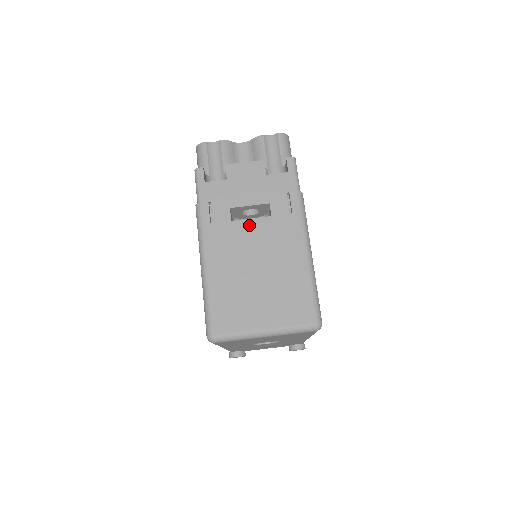
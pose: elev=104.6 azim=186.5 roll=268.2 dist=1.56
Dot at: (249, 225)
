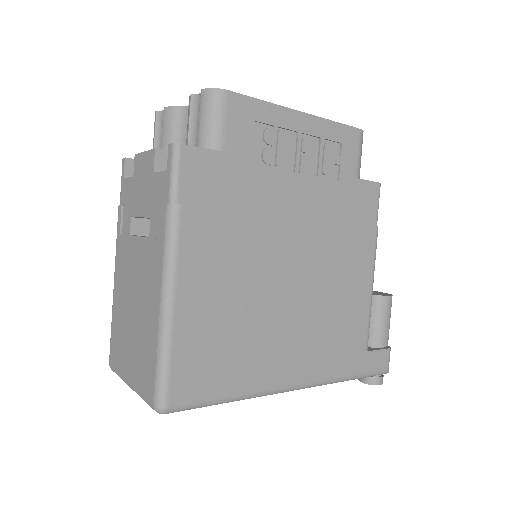
Dot at: (136, 245)
